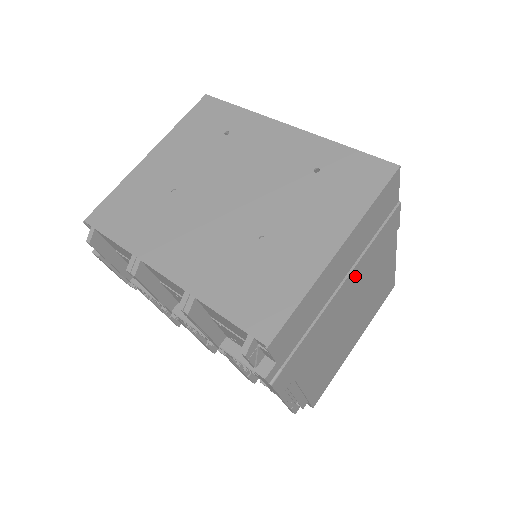
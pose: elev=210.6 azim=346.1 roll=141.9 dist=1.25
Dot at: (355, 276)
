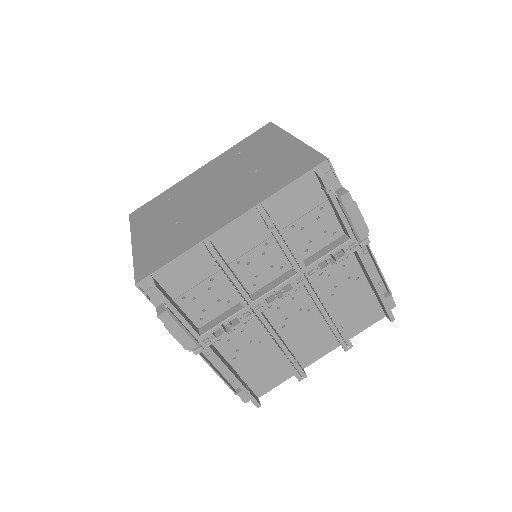
Dot at: occluded
